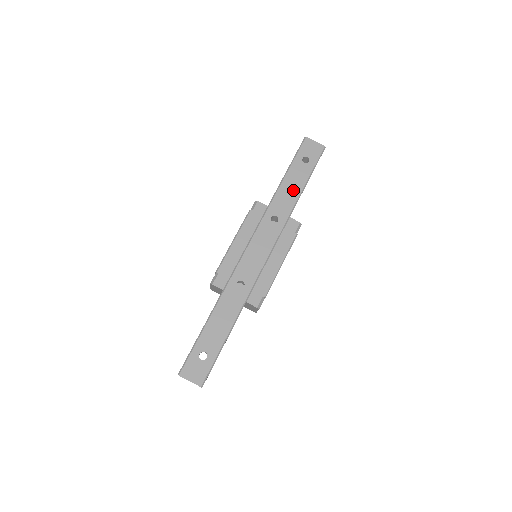
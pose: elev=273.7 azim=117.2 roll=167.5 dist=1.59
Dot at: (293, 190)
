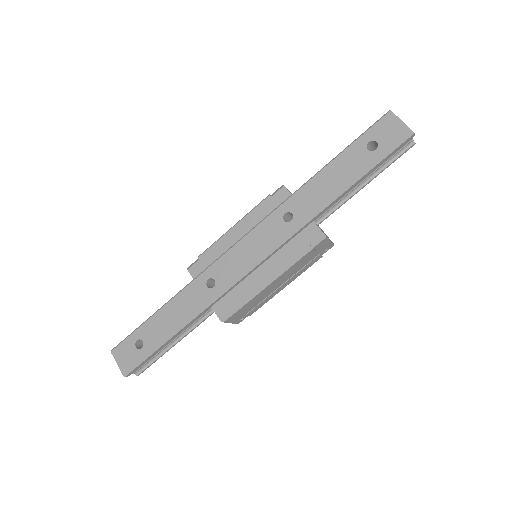
Dot at: (332, 185)
